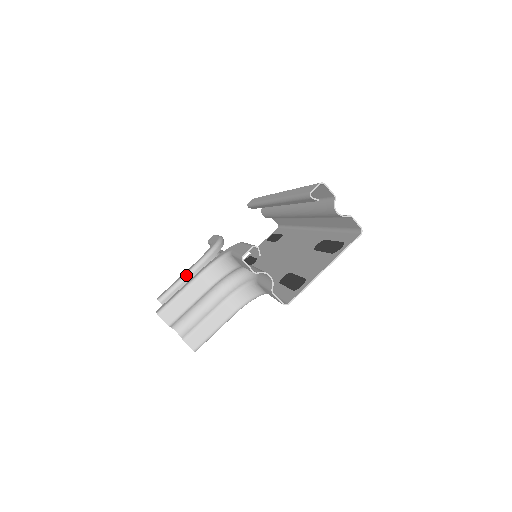
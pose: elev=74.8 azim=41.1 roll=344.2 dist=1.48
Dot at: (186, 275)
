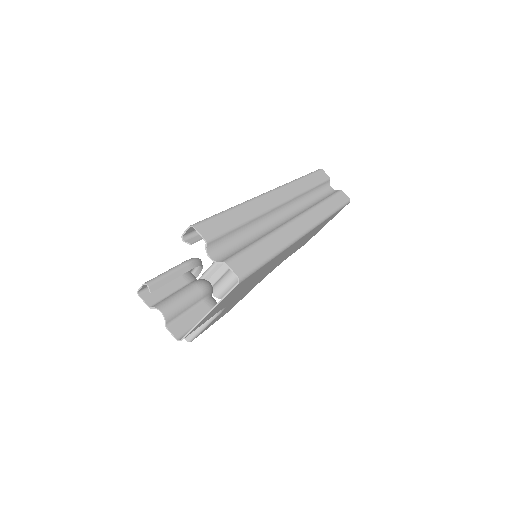
Dot at: (214, 262)
